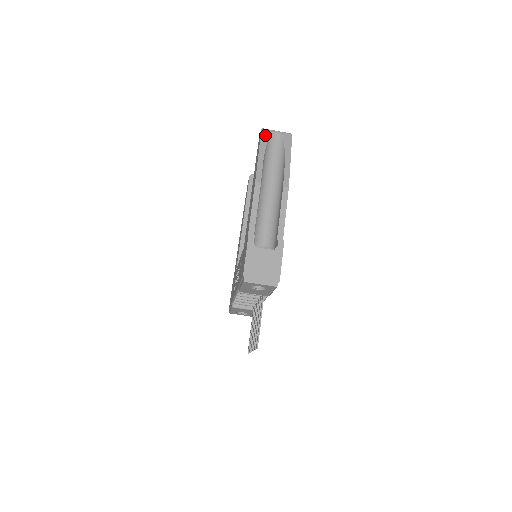
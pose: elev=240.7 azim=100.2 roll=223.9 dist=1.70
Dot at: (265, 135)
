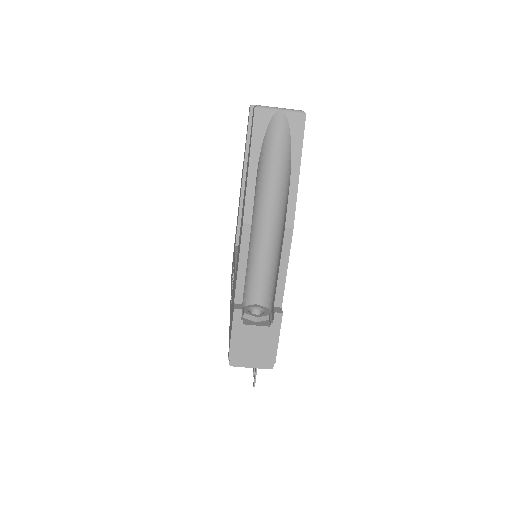
Dot at: (260, 122)
